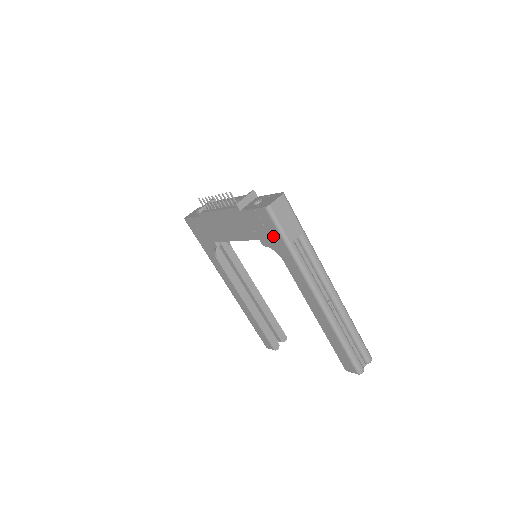
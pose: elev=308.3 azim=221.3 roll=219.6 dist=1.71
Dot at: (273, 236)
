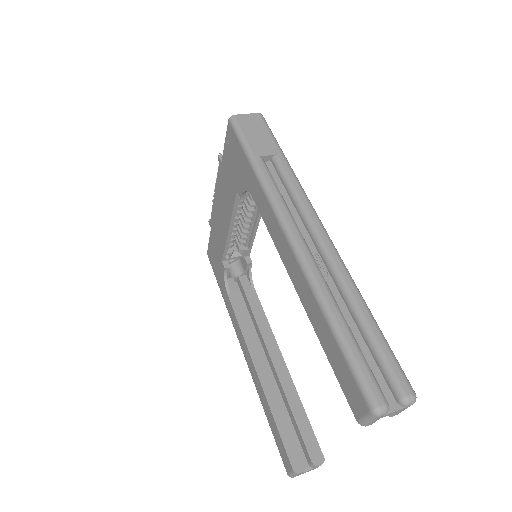
Dot at: (240, 162)
